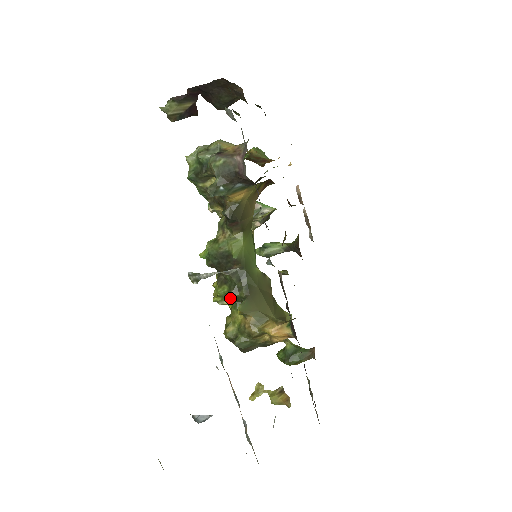
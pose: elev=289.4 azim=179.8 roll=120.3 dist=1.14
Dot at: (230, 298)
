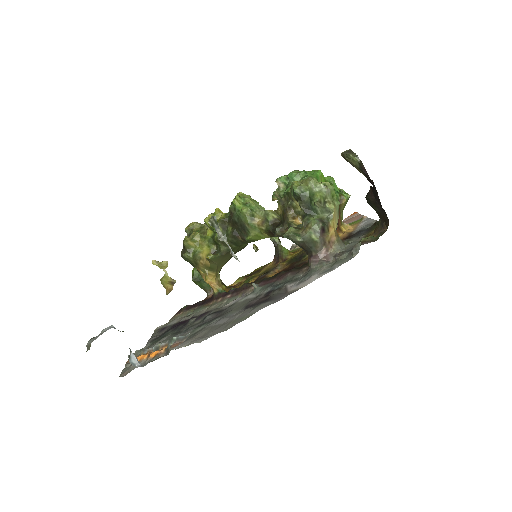
Dot at: (214, 234)
